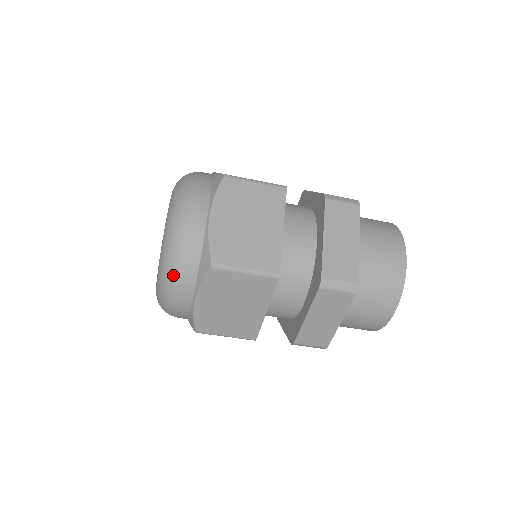
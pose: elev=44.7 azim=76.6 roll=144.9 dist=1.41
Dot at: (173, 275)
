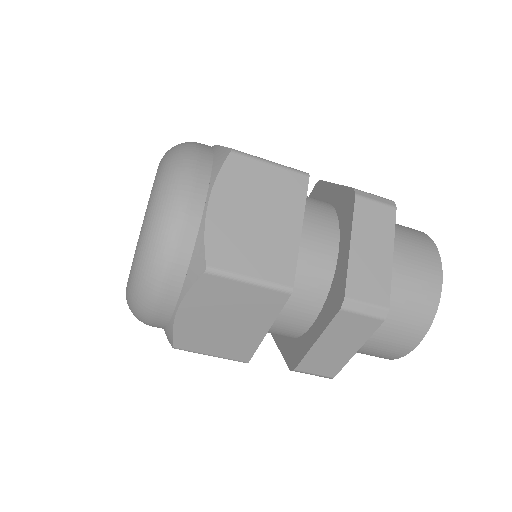
Dot at: (179, 172)
